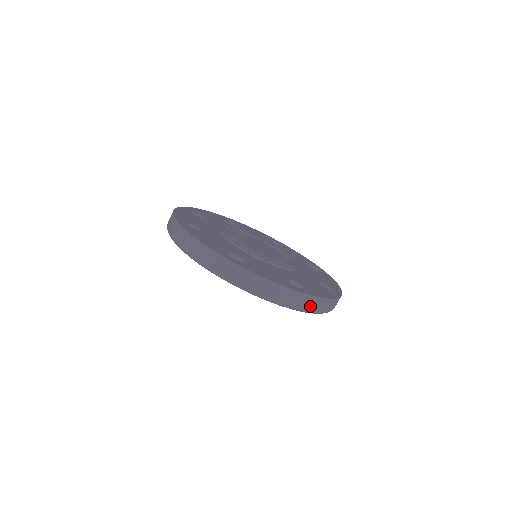
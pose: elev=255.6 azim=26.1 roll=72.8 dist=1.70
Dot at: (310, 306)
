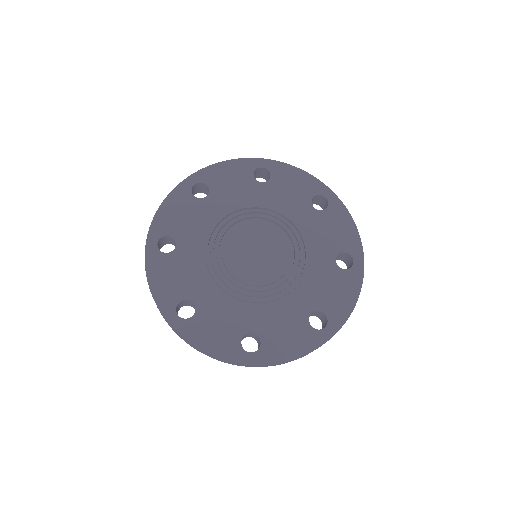
Dot at: (262, 366)
